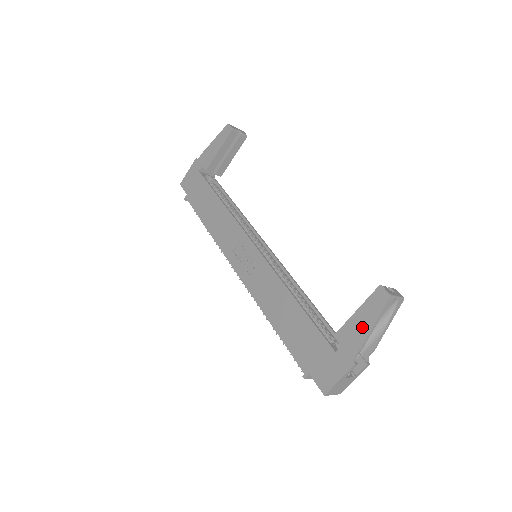
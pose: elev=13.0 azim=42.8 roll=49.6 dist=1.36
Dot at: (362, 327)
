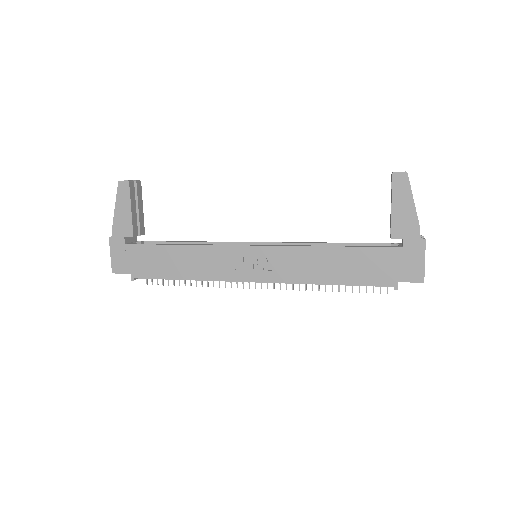
Dot at: (407, 211)
